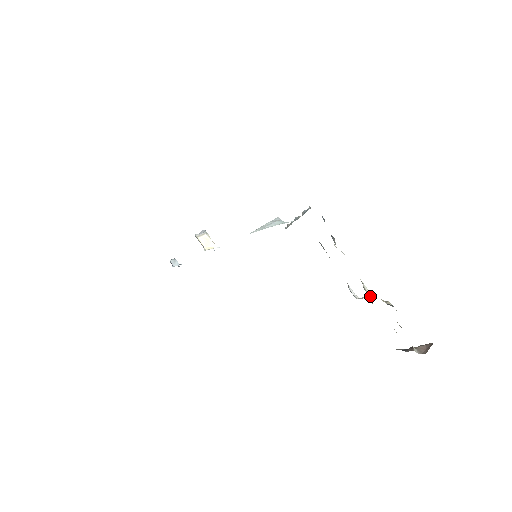
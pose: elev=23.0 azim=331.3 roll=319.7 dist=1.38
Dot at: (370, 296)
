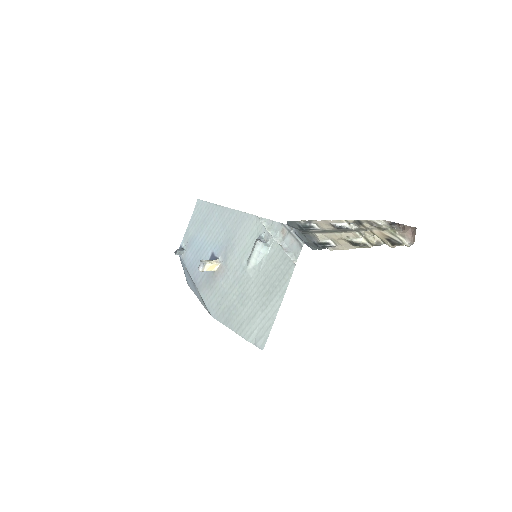
Dot at: (361, 243)
